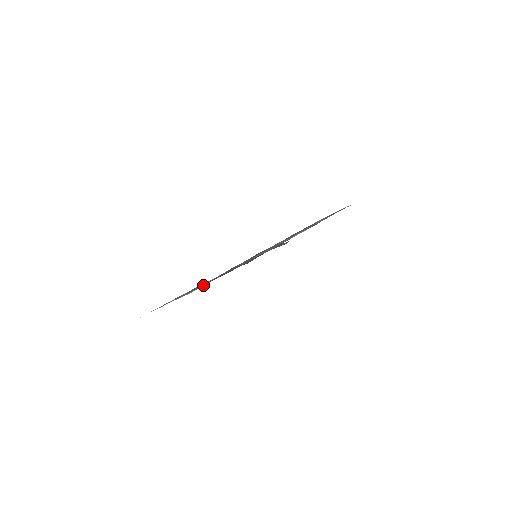
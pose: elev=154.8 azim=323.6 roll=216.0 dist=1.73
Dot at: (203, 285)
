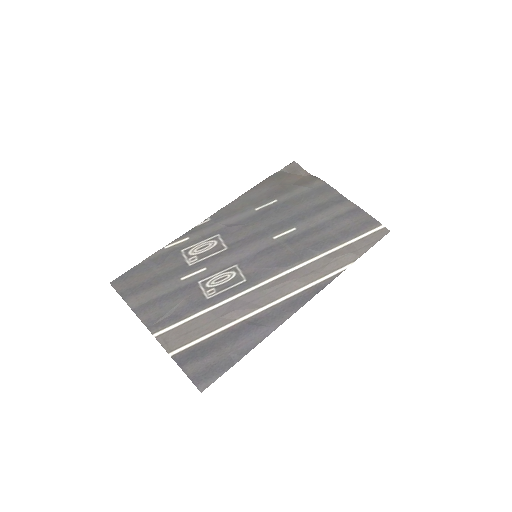
Dot at: (186, 336)
